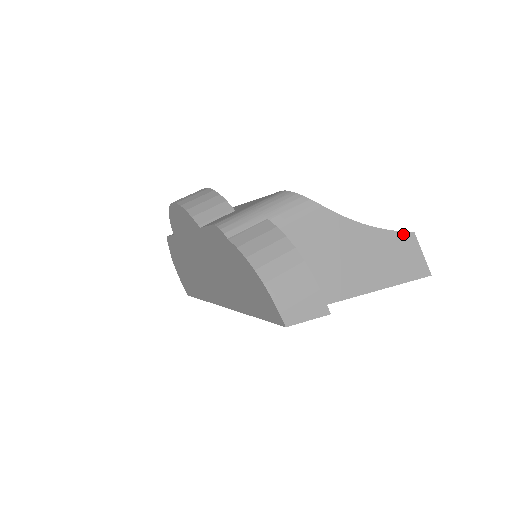
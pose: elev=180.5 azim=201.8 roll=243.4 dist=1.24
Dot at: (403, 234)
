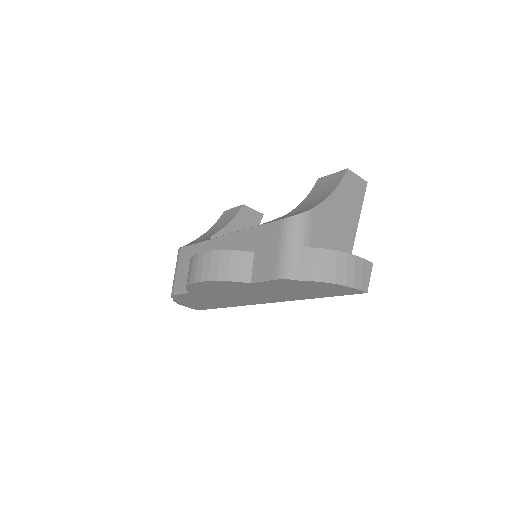
Dot at: (345, 176)
